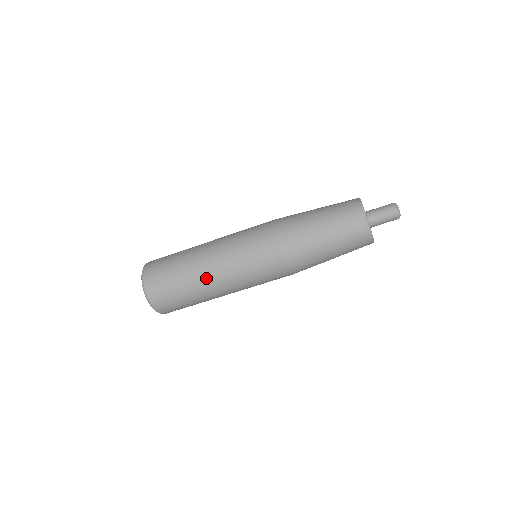
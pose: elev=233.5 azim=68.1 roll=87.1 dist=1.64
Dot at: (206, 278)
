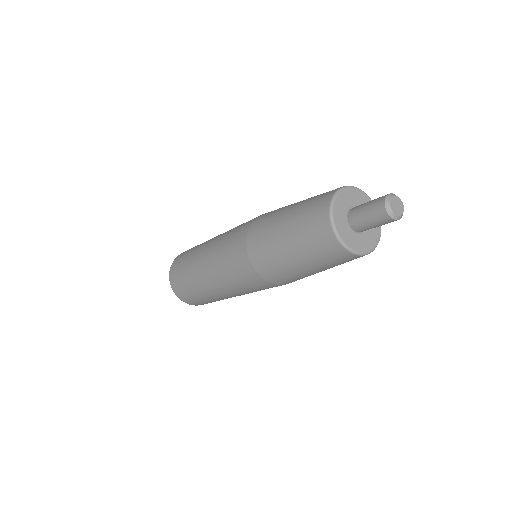
Dot at: occluded
